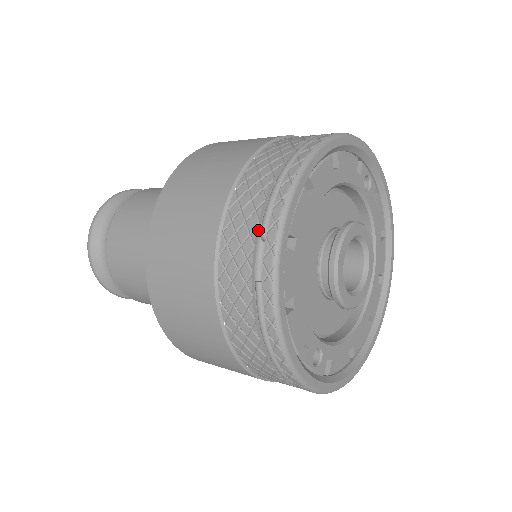
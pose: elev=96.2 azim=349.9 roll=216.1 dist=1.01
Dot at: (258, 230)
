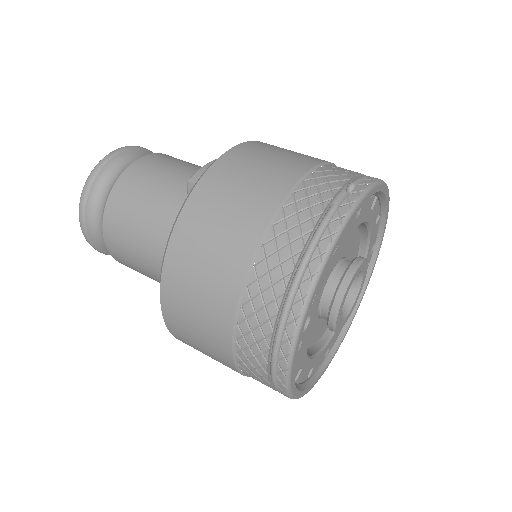
Dot at: (347, 183)
